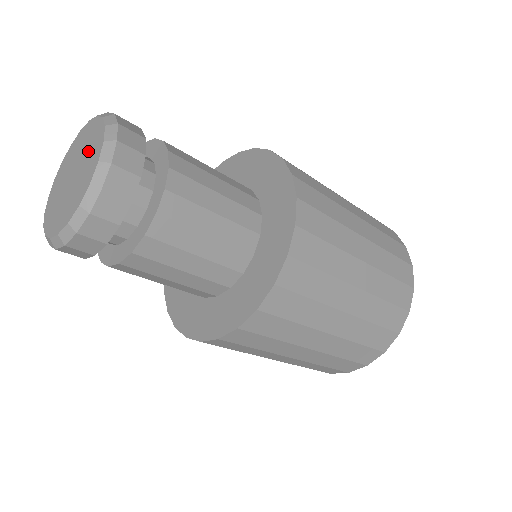
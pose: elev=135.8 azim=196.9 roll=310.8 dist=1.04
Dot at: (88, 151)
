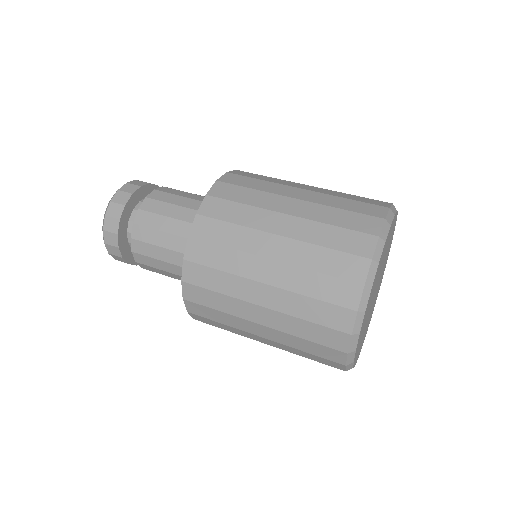
Dot at: occluded
